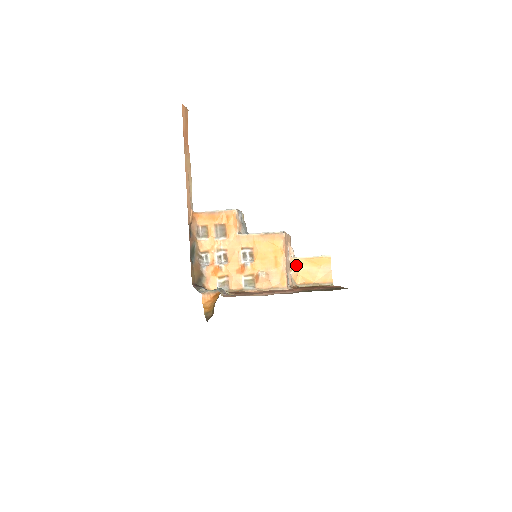
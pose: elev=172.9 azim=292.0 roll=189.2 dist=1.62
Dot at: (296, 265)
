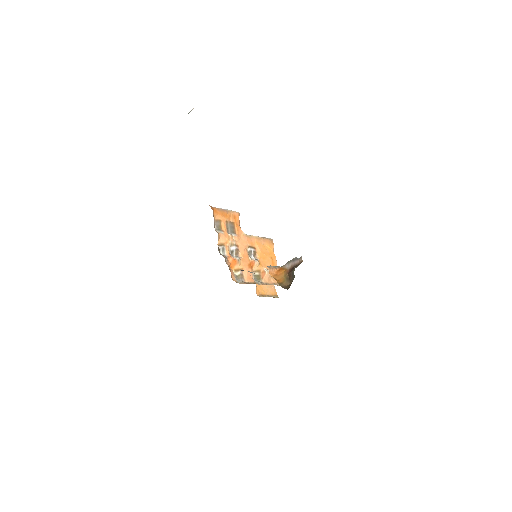
Dot at: occluded
